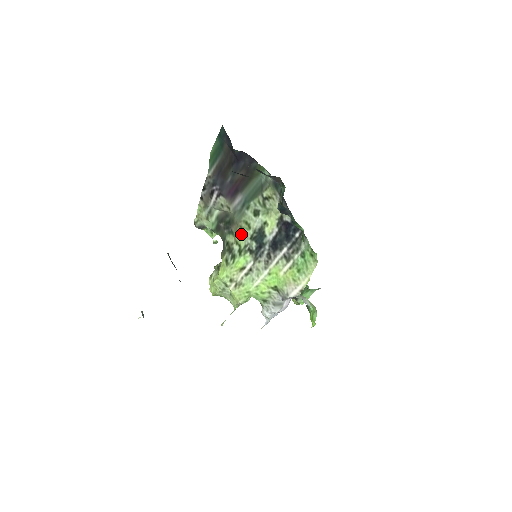
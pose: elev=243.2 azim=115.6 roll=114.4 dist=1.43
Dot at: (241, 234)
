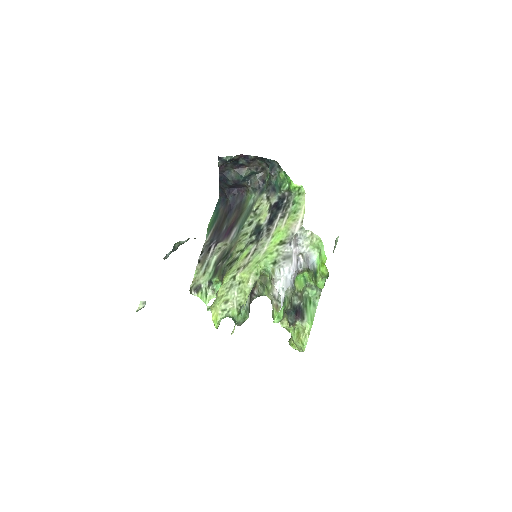
Dot at: (240, 244)
